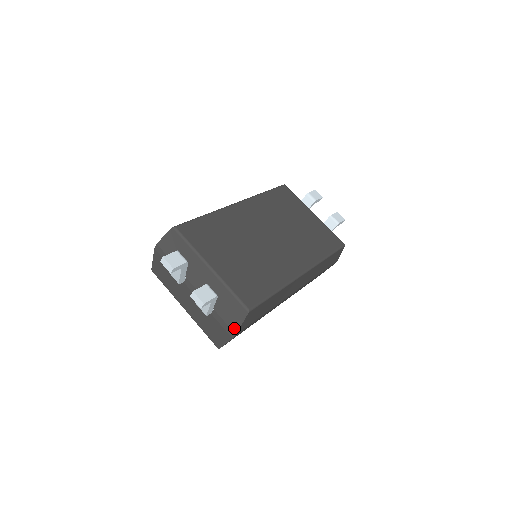
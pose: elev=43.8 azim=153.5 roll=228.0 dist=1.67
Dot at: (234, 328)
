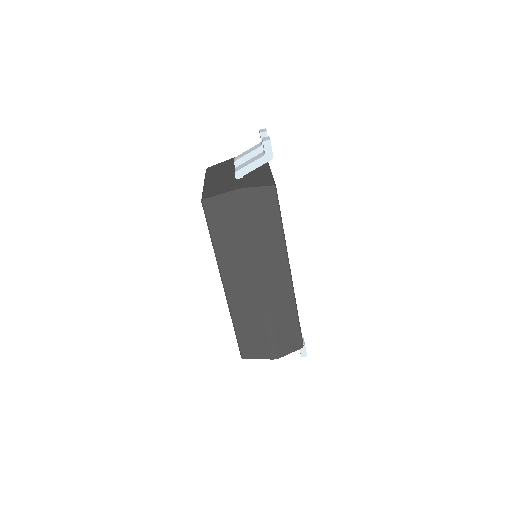
Dot at: (248, 186)
